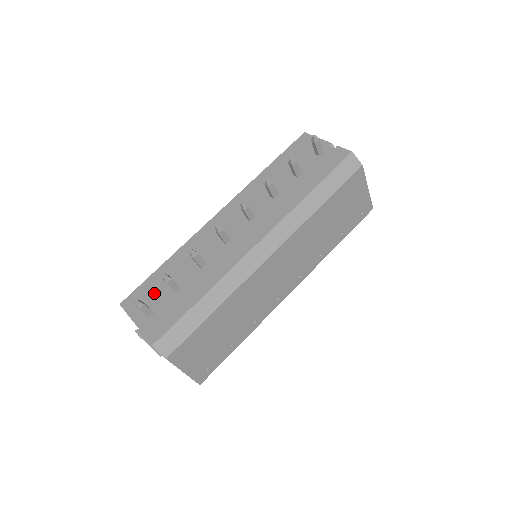
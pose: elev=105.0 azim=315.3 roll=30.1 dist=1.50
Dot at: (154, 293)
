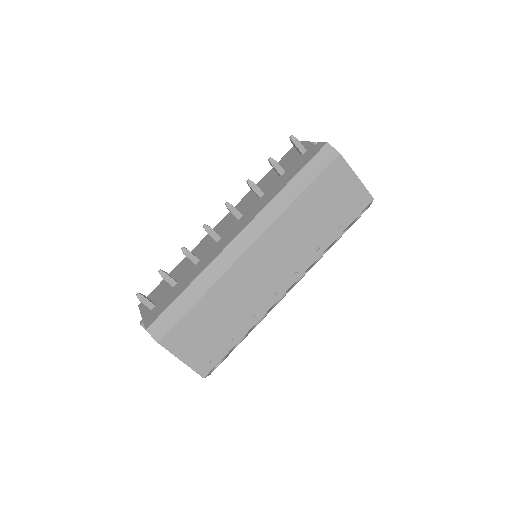
Dot at: (160, 291)
